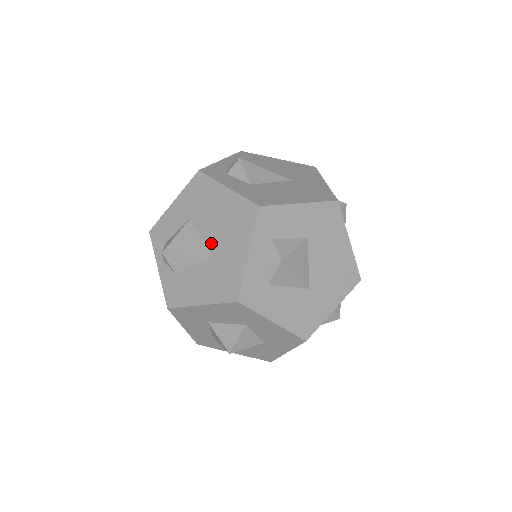
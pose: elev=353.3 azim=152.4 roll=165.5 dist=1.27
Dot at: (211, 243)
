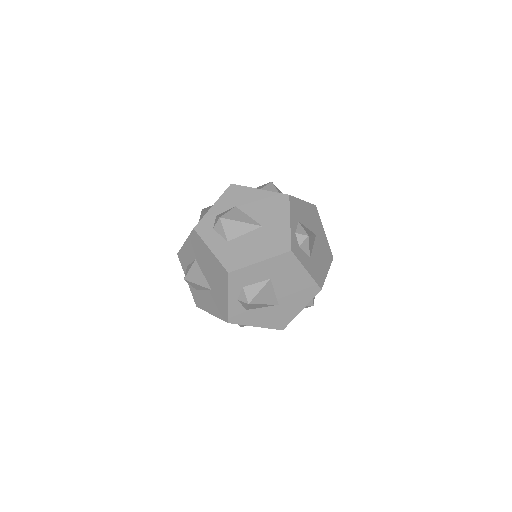
Dot at: (209, 281)
